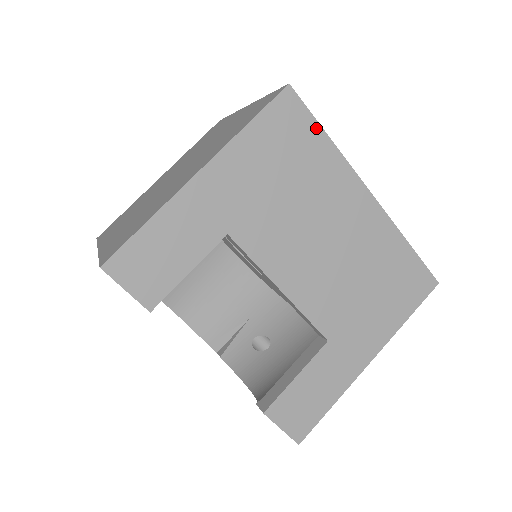
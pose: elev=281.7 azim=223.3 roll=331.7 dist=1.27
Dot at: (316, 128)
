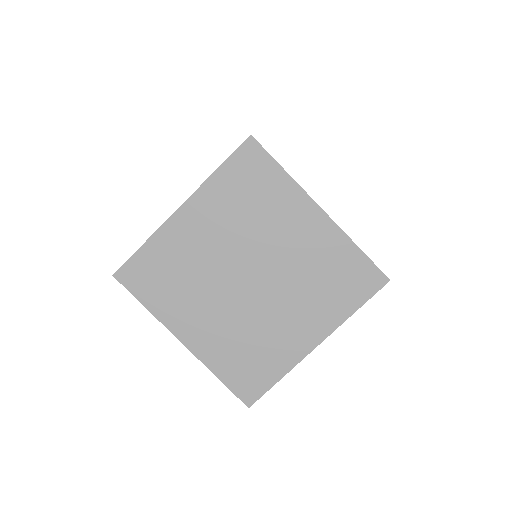
Dot at: occluded
